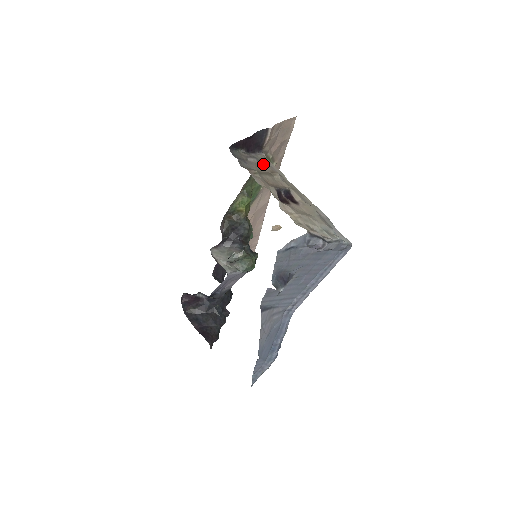
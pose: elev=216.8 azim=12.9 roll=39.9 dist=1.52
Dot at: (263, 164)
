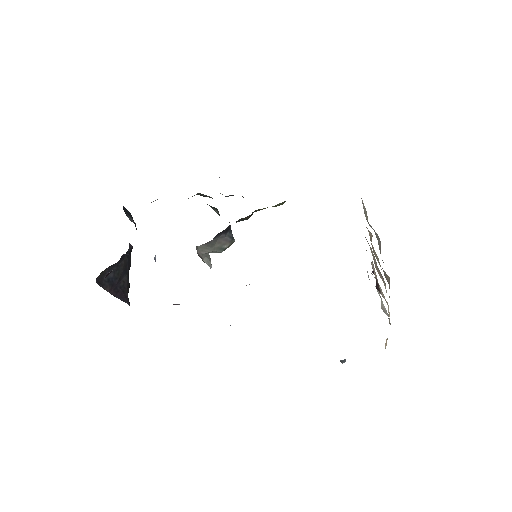
Dot at: occluded
